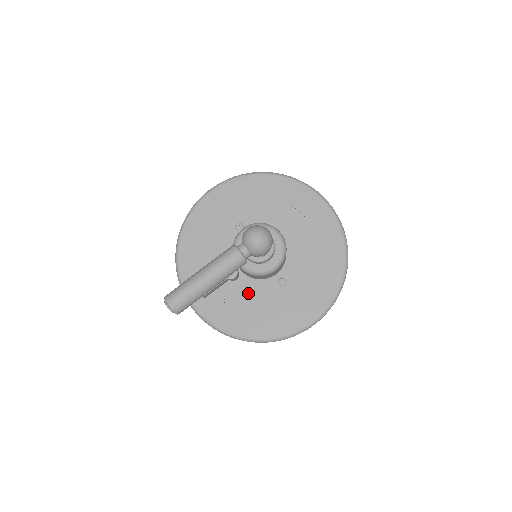
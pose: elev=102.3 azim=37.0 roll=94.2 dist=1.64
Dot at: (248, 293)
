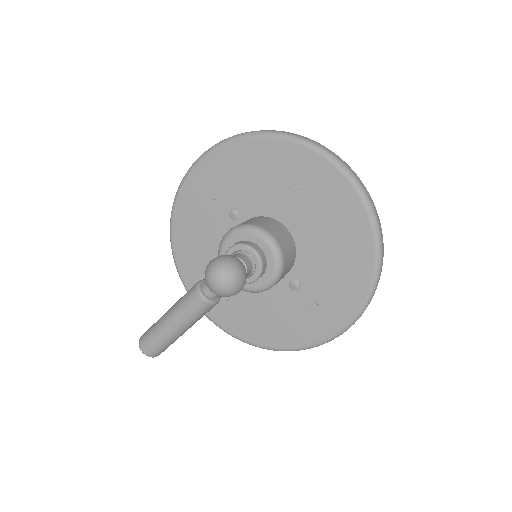
Dot at: (255, 297)
